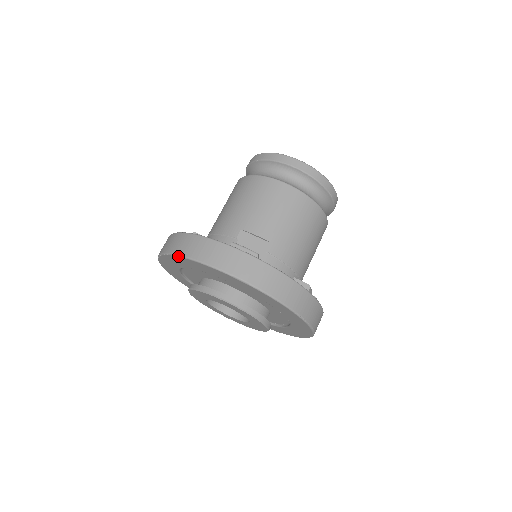
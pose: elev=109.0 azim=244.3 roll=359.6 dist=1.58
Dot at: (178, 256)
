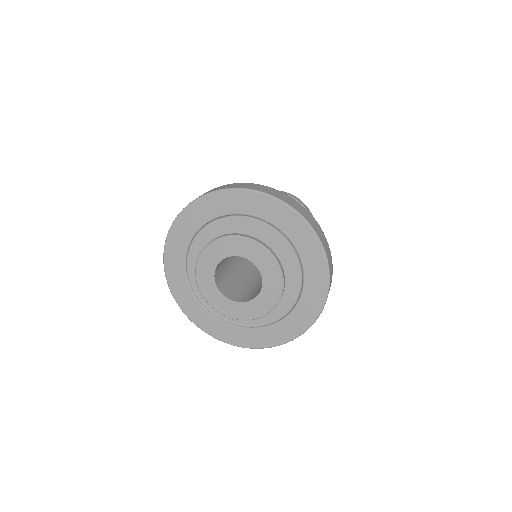
Dot at: (203, 196)
